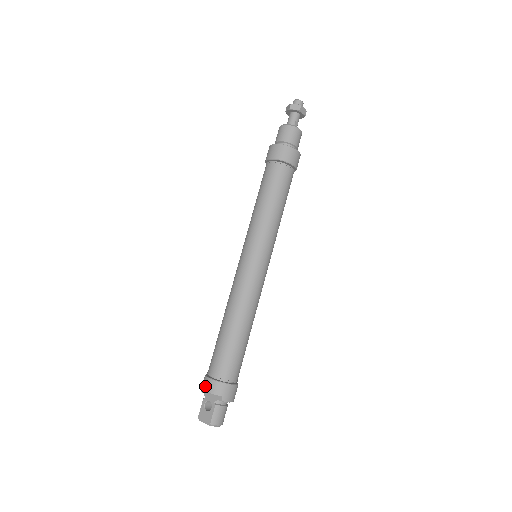
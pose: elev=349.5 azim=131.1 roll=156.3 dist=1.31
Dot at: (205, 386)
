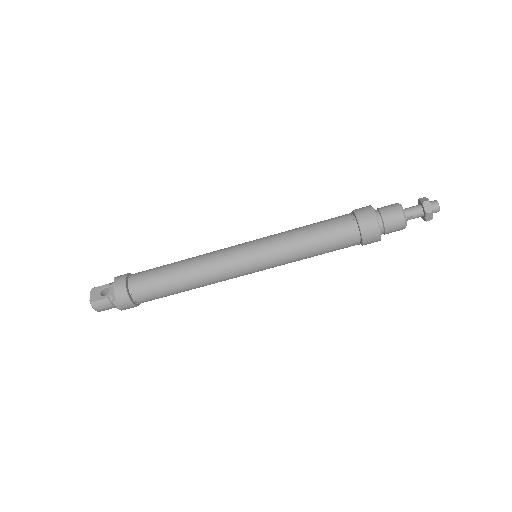
Dot at: (117, 280)
